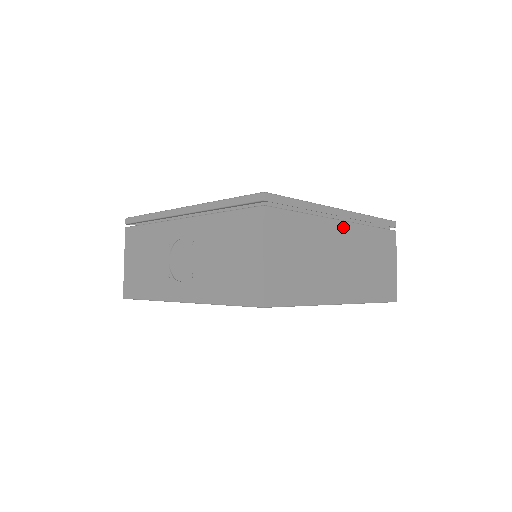
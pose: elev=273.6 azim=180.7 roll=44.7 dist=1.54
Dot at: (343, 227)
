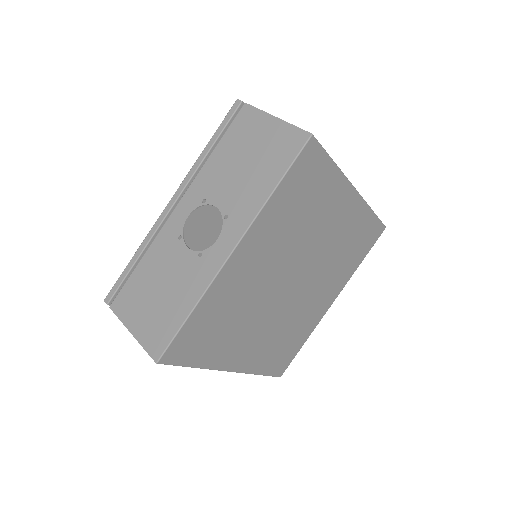
Dot at: occluded
